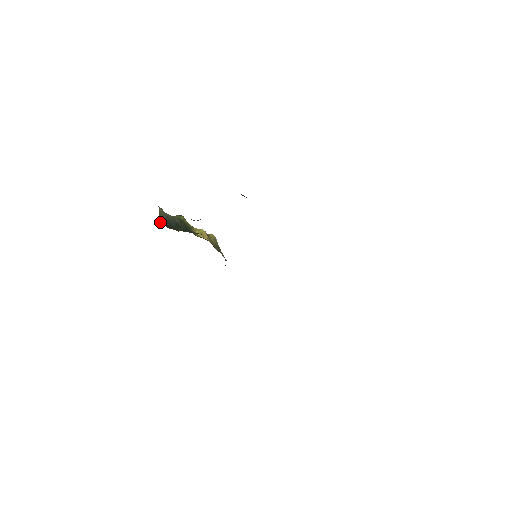
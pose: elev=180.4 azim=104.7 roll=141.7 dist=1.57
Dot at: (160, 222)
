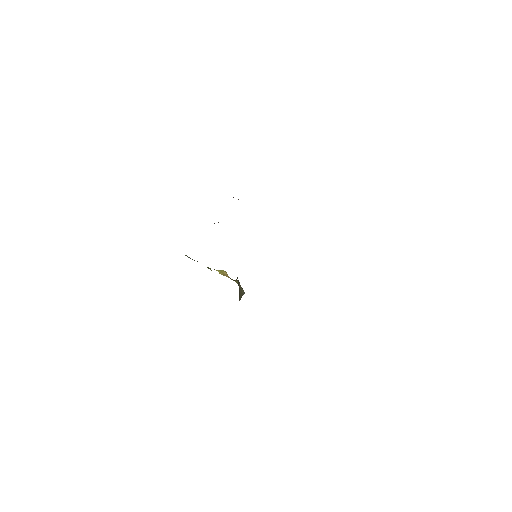
Dot at: occluded
